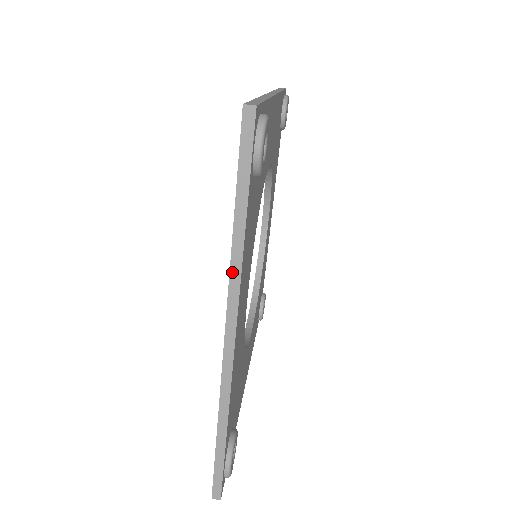
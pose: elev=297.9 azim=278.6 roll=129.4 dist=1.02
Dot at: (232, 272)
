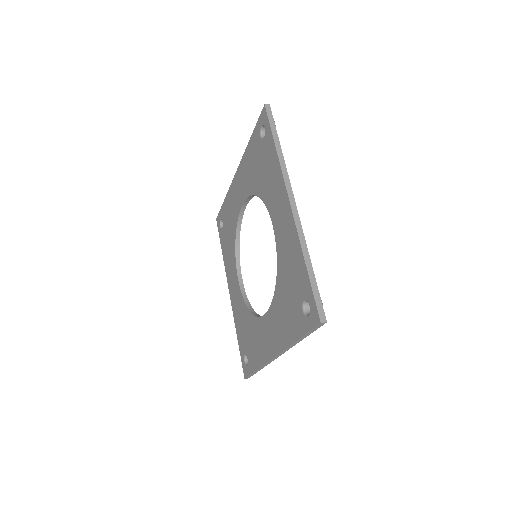
Dot at: (282, 166)
